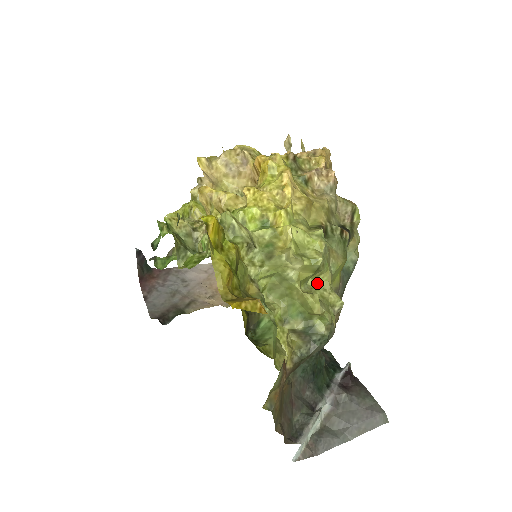
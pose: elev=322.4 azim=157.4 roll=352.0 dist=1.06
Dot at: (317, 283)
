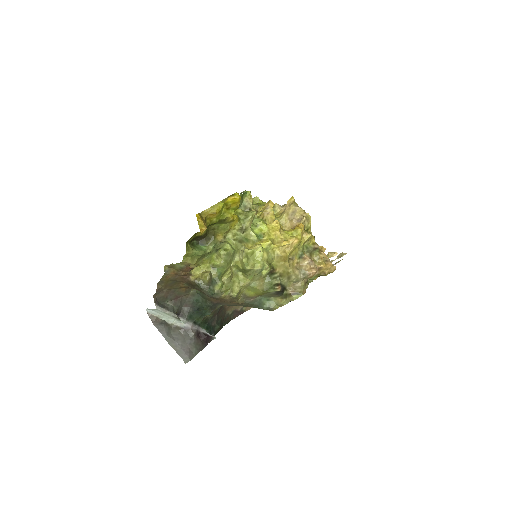
Dot at: (241, 278)
